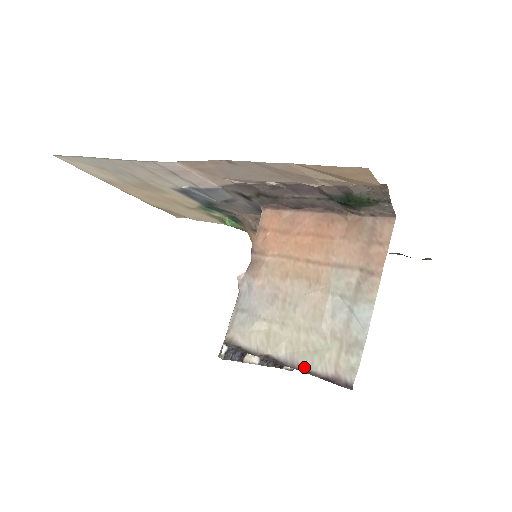
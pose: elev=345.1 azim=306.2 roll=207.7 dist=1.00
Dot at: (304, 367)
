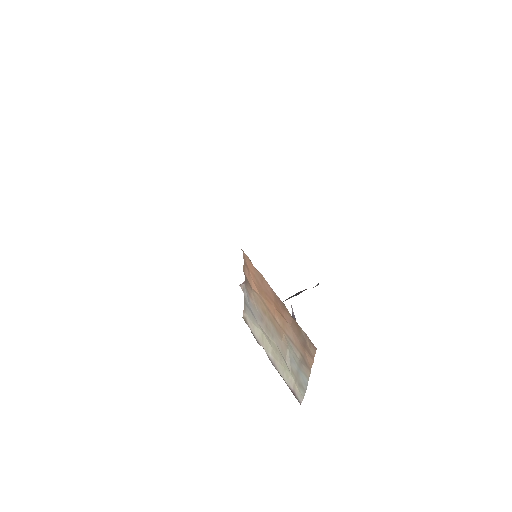
Dot at: occluded
